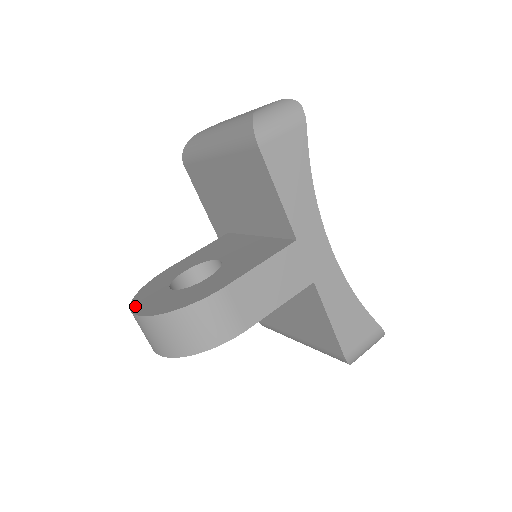
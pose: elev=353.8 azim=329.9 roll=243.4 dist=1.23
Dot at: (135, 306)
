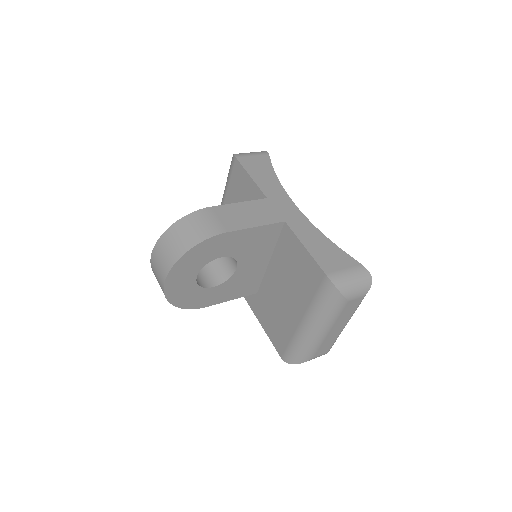
Dot at: occluded
